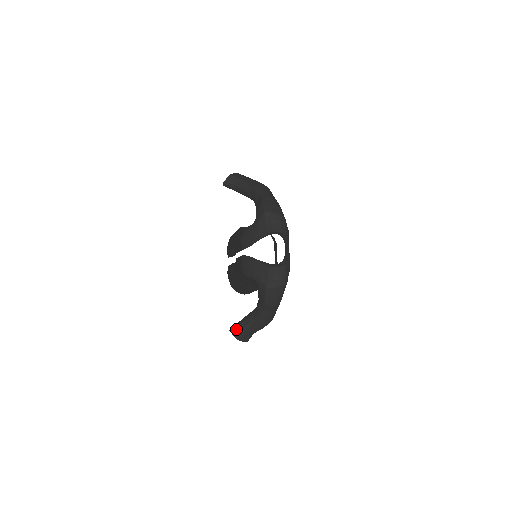
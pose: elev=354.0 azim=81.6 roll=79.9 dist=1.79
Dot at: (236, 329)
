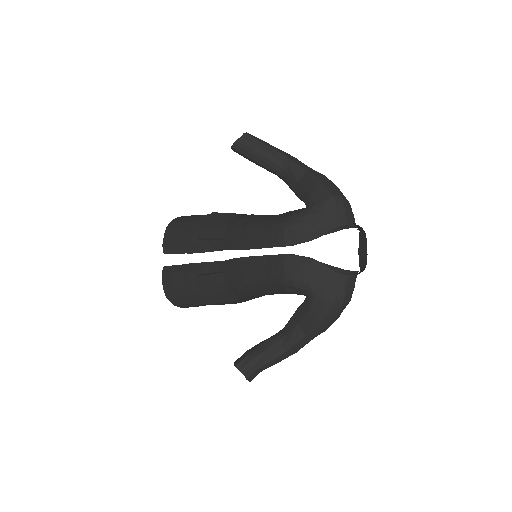
Dot at: (248, 364)
